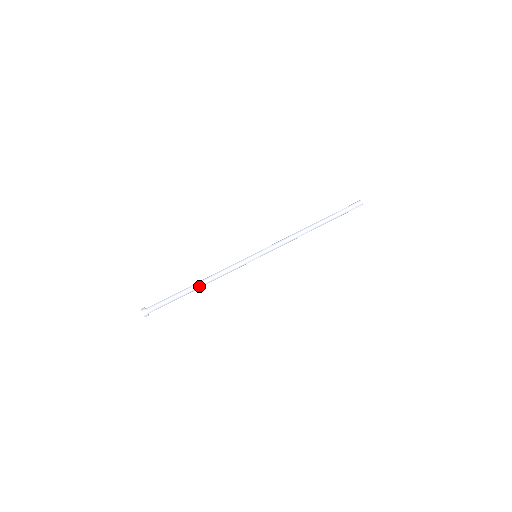
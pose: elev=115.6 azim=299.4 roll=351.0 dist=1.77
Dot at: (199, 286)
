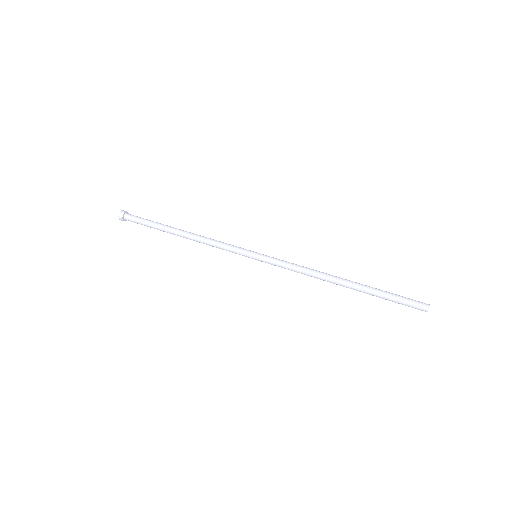
Dot at: (181, 235)
